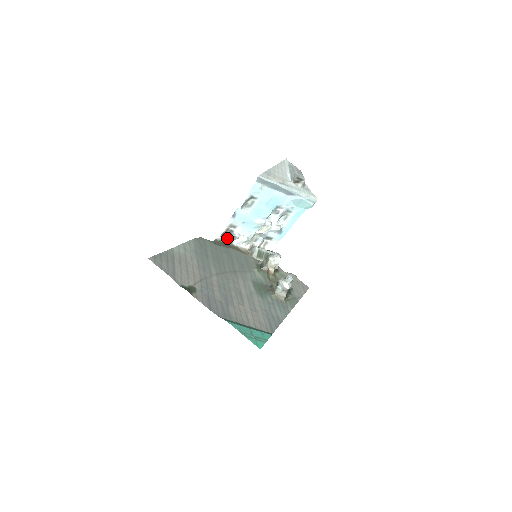
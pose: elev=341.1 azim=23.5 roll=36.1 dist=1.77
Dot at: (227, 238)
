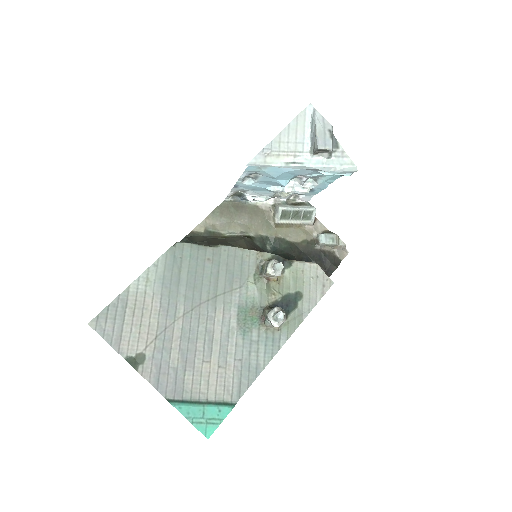
Dot at: (239, 197)
